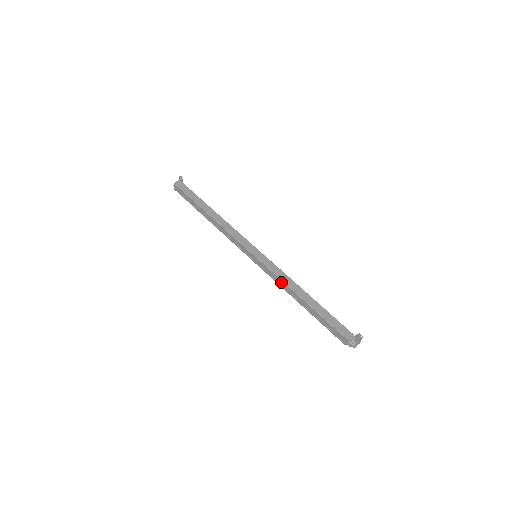
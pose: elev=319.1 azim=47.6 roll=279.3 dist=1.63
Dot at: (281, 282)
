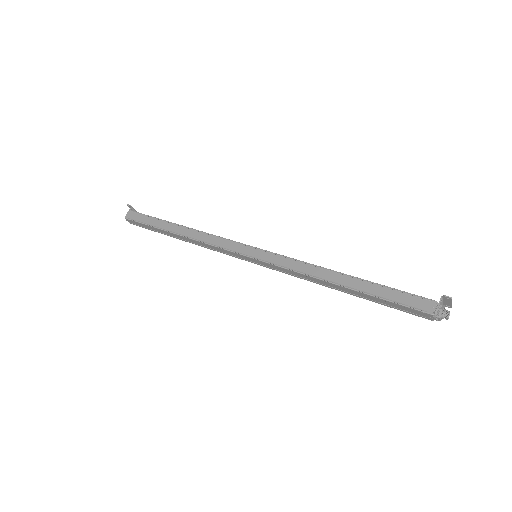
Dot at: (302, 275)
